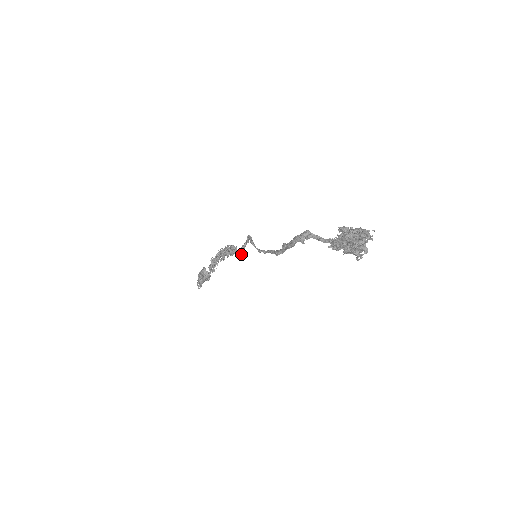
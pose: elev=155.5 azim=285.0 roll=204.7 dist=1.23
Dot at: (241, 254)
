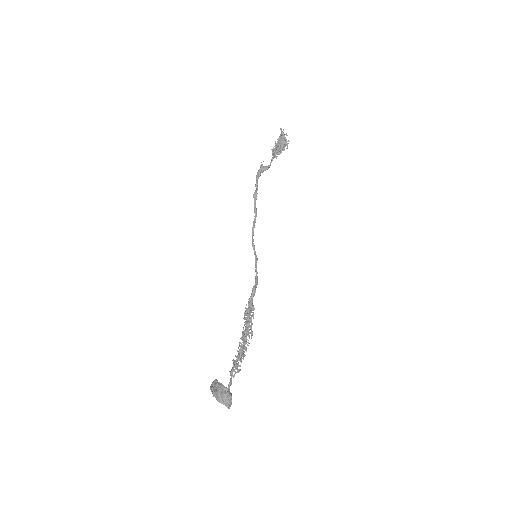
Dot at: (252, 290)
